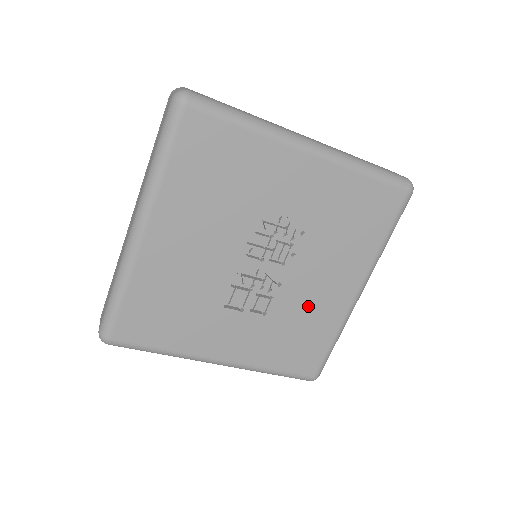
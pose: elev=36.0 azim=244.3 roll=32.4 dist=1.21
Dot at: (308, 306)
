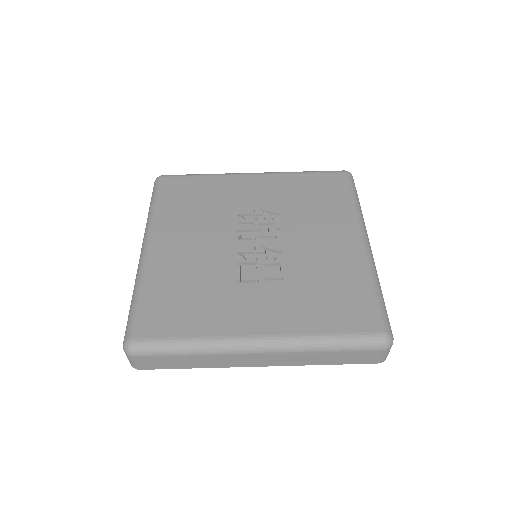
Dot at: (321, 263)
